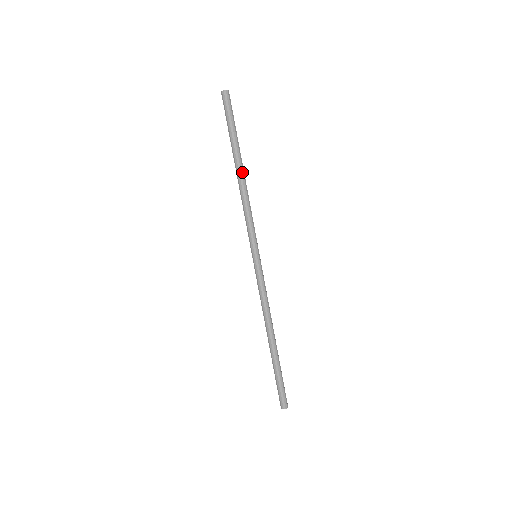
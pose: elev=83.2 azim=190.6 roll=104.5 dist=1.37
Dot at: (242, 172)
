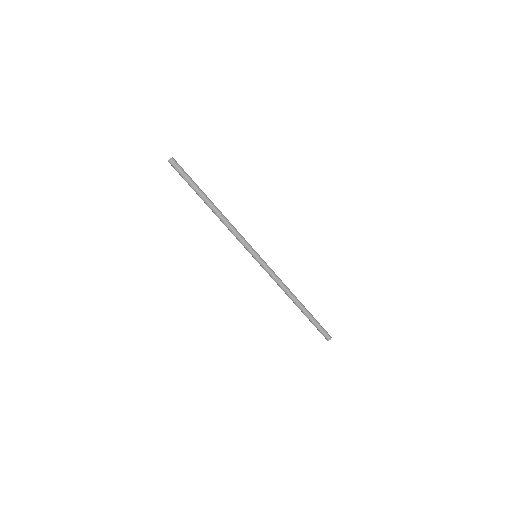
Dot at: (215, 206)
